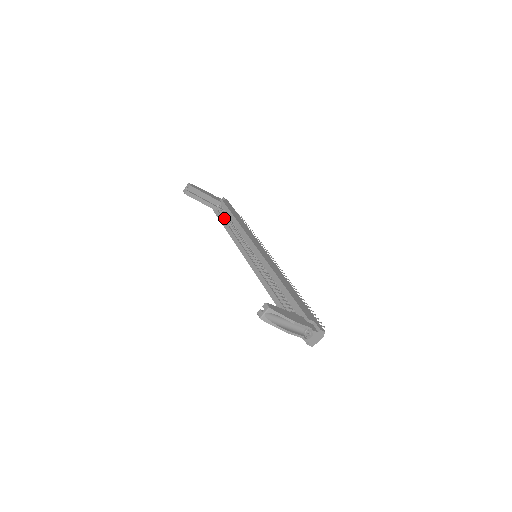
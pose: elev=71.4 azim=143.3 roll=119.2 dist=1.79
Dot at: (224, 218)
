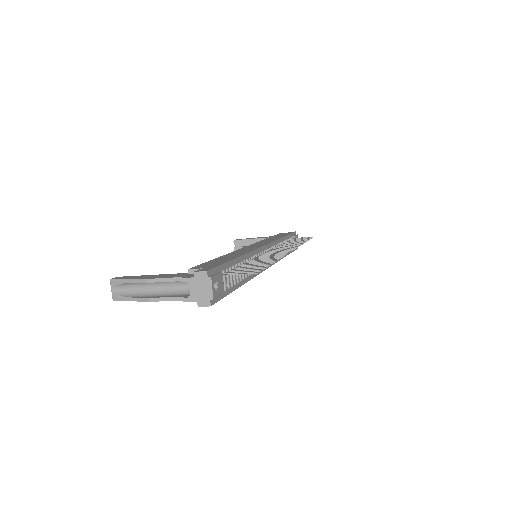
Dot at: occluded
